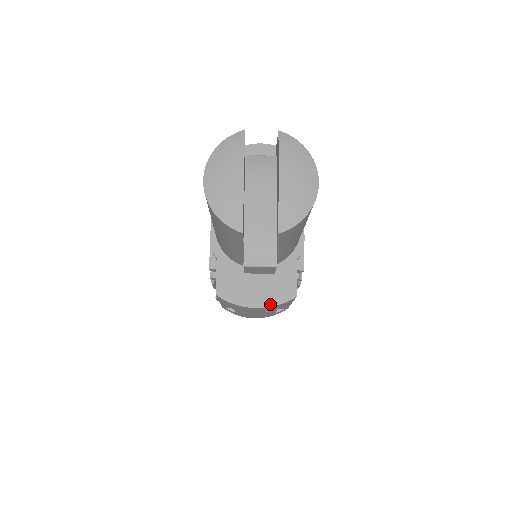
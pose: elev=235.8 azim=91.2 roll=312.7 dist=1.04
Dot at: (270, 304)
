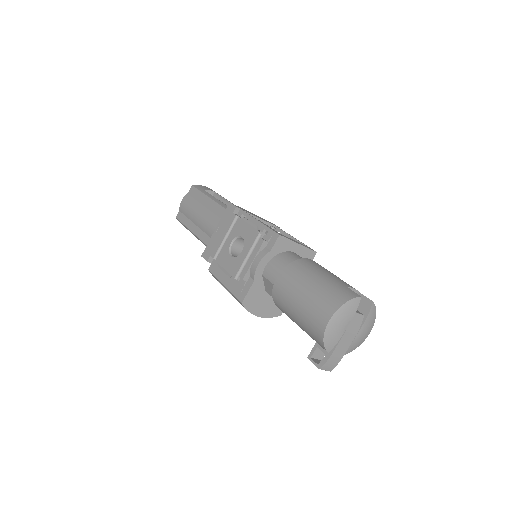
Dot at: (266, 316)
